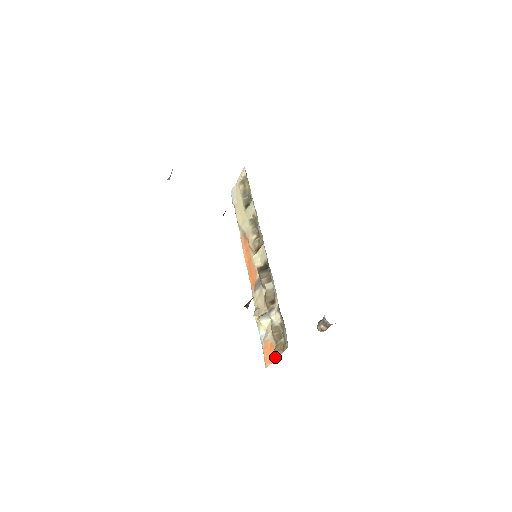
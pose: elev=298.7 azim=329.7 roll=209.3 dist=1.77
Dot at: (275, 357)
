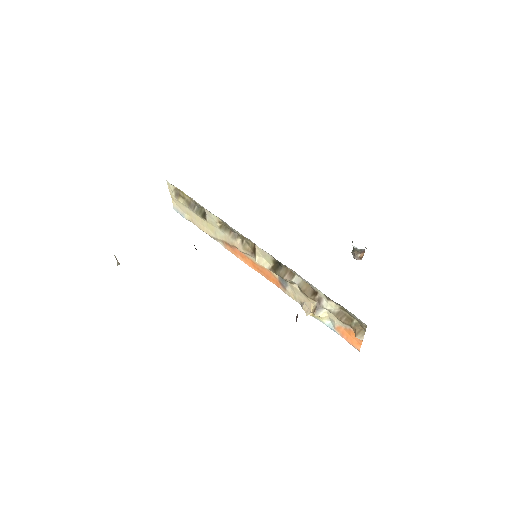
Dot at: (362, 340)
